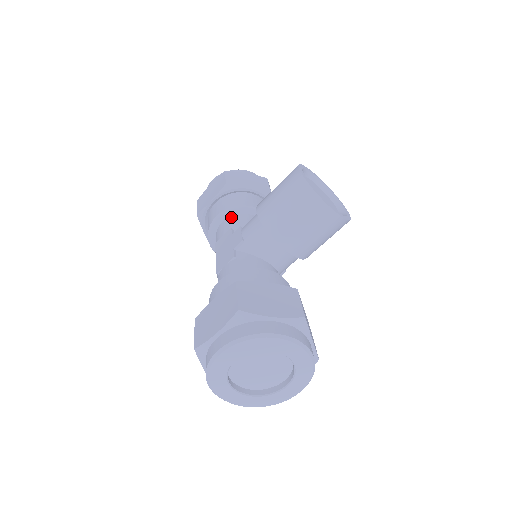
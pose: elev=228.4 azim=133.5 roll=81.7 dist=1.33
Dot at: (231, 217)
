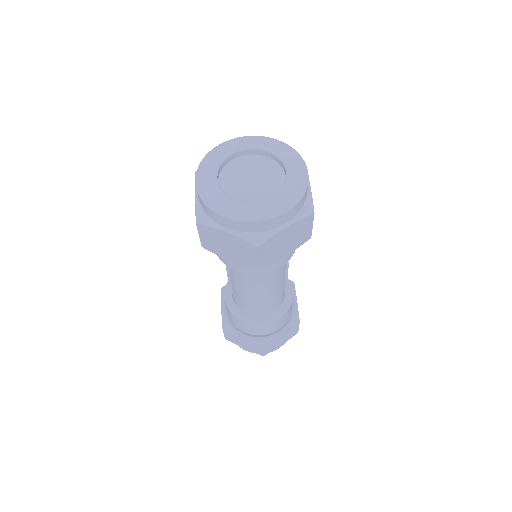
Dot at: occluded
